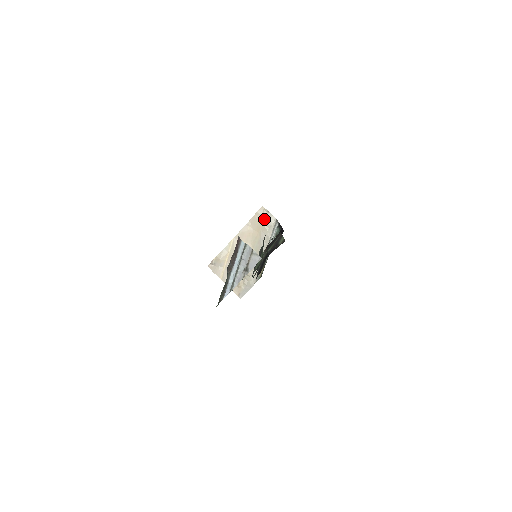
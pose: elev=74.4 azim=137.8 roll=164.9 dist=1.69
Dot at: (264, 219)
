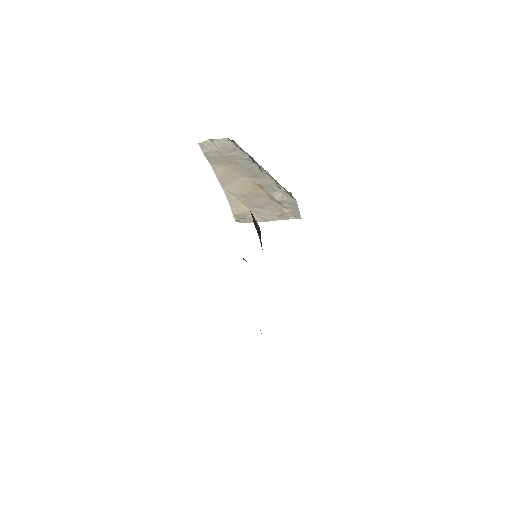
Dot at: (218, 151)
